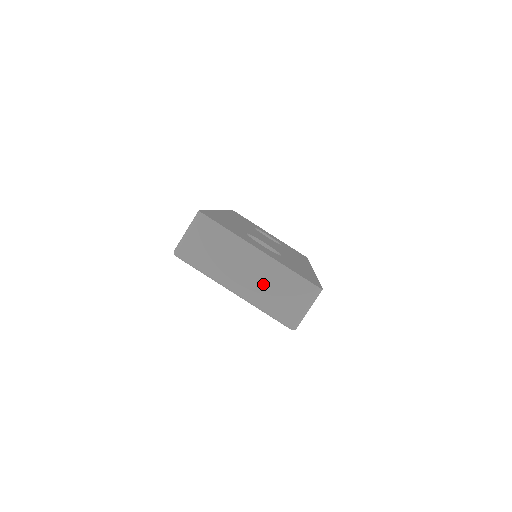
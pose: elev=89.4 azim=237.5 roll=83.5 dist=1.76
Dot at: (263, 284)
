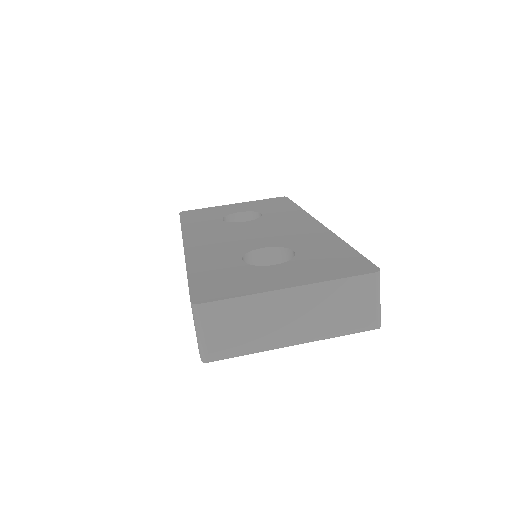
Dot at: (318, 315)
